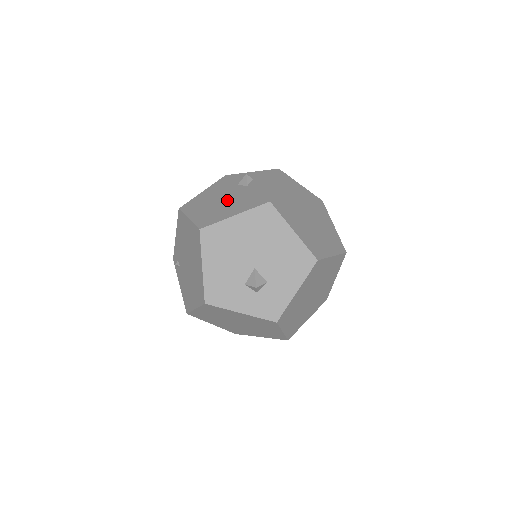
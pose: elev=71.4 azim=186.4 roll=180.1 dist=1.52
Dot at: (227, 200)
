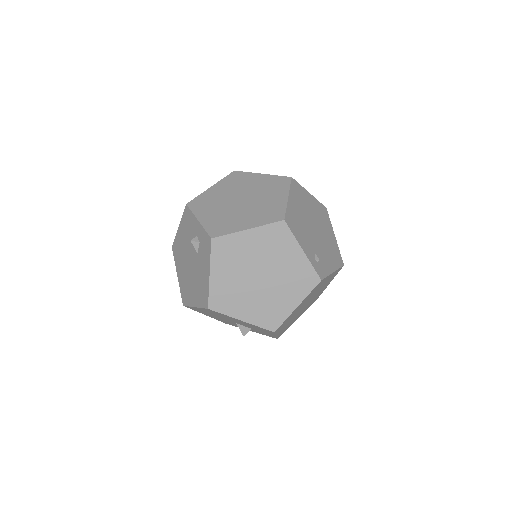
Dot at: (190, 270)
